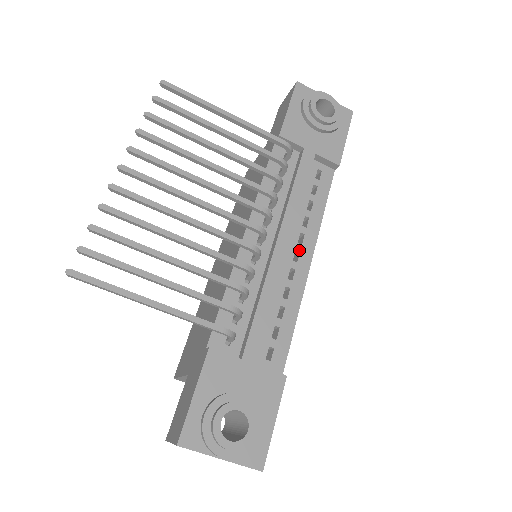
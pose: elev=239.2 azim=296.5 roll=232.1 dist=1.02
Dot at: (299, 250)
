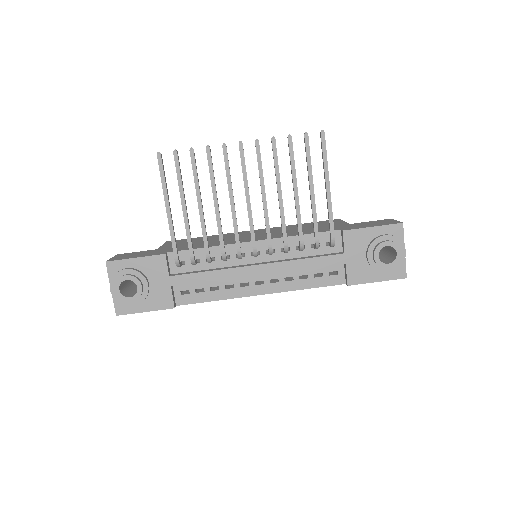
Dot at: (265, 283)
